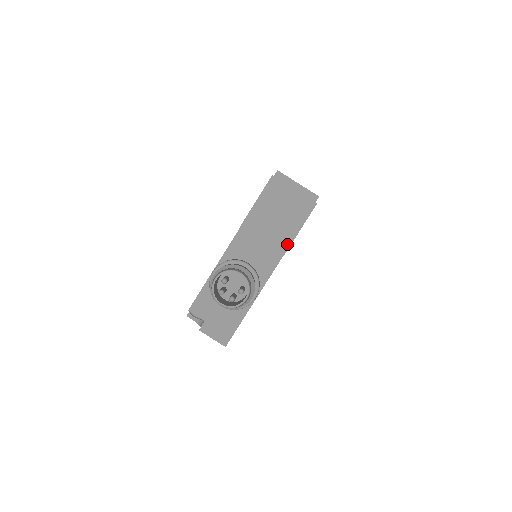
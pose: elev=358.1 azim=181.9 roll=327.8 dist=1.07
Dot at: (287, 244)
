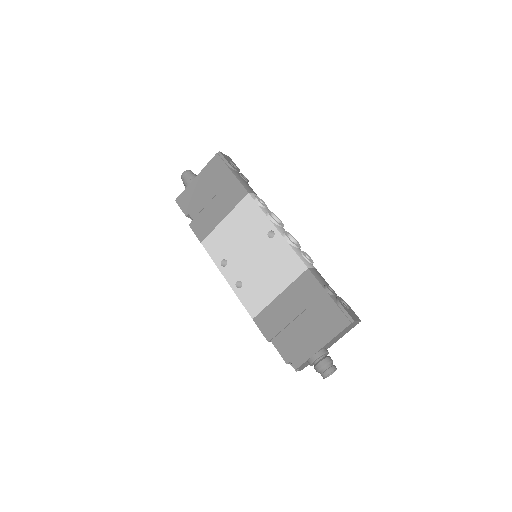
Dot at: (341, 337)
